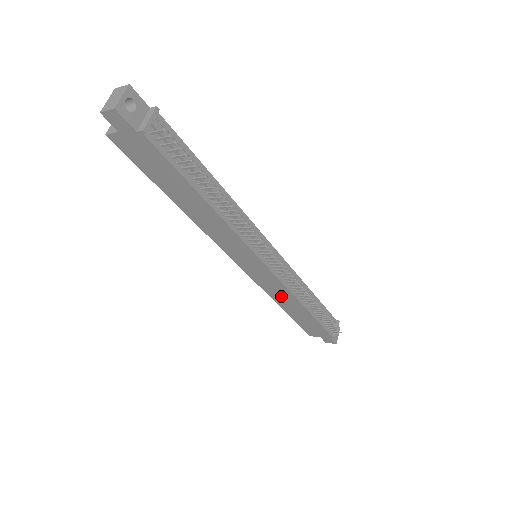
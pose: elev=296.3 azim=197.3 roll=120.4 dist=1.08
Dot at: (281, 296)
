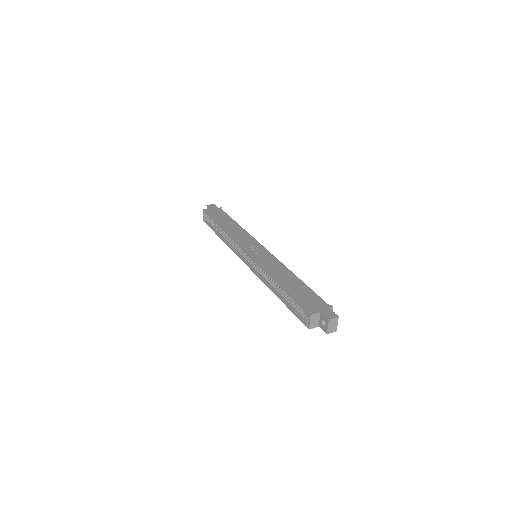
Dot at: occluded
